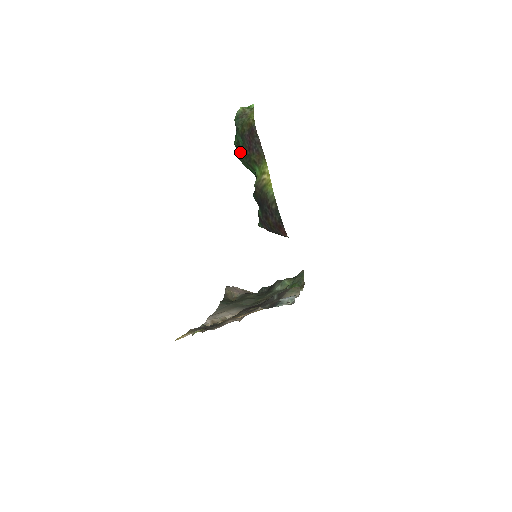
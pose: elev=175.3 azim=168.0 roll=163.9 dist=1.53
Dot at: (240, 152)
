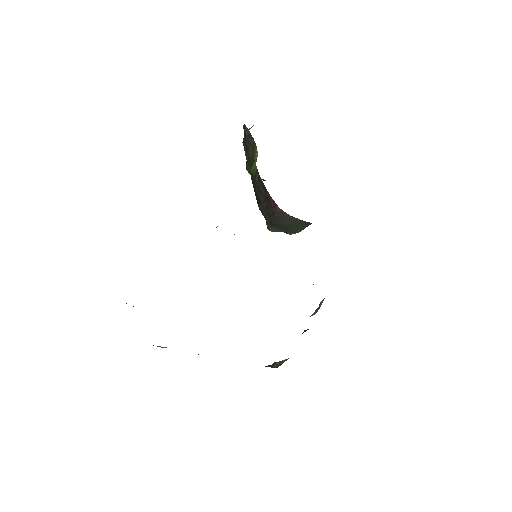
Dot at: (246, 164)
